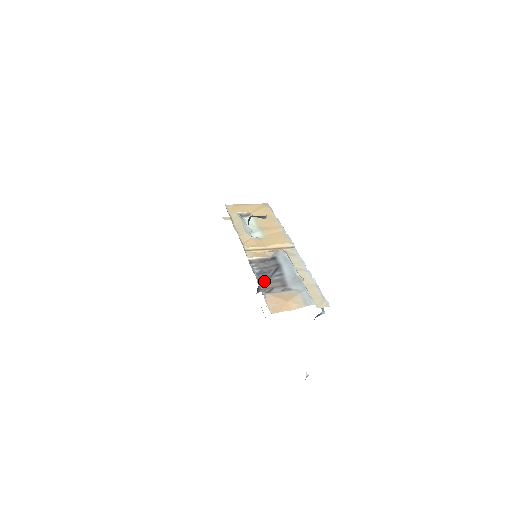
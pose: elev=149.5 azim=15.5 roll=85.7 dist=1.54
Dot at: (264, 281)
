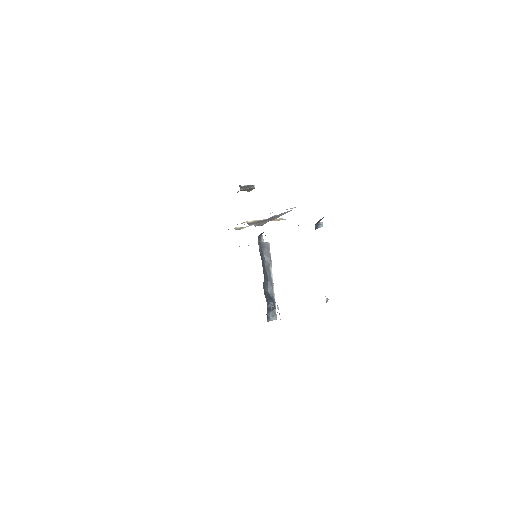
Dot at: (263, 223)
